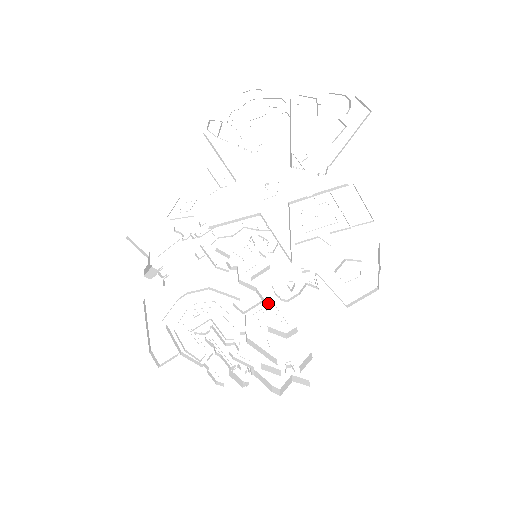
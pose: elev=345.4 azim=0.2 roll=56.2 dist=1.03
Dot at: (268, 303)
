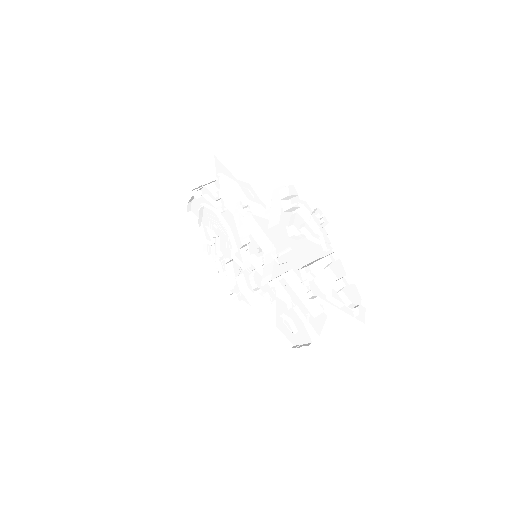
Dot at: (251, 270)
